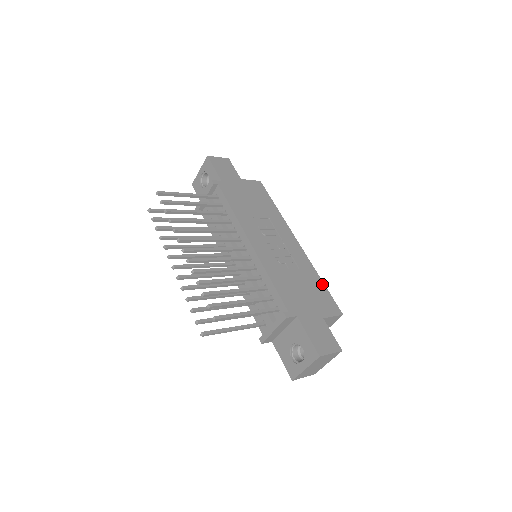
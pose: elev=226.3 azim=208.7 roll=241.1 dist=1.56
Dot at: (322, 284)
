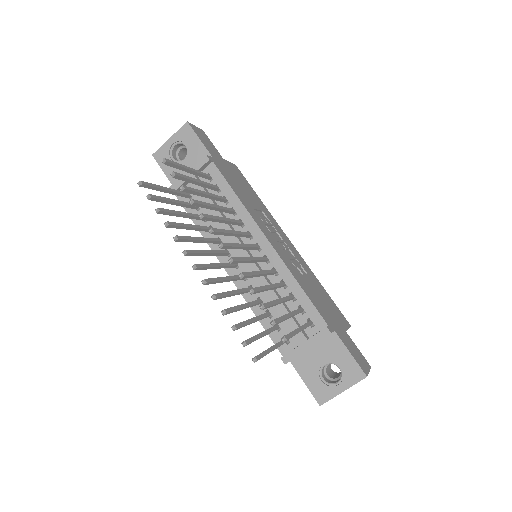
Dot at: (326, 292)
